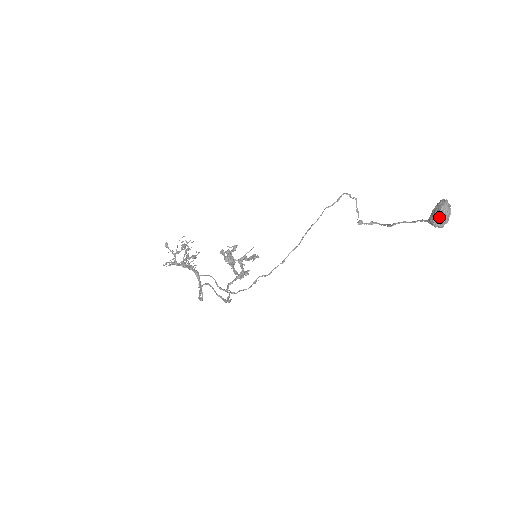
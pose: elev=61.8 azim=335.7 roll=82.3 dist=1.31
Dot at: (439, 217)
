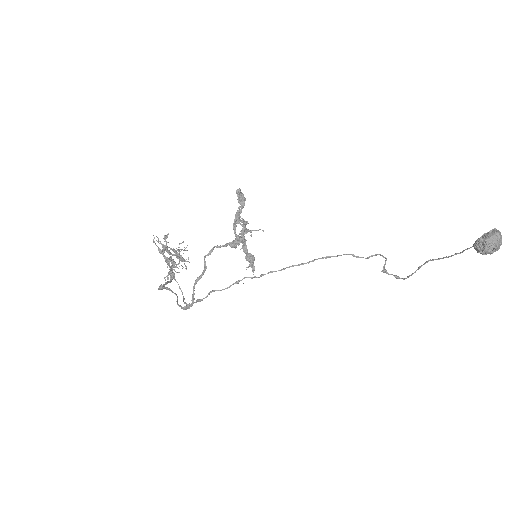
Dot at: (489, 233)
